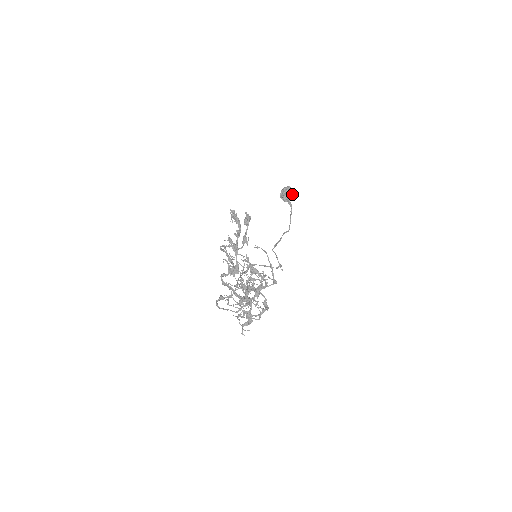
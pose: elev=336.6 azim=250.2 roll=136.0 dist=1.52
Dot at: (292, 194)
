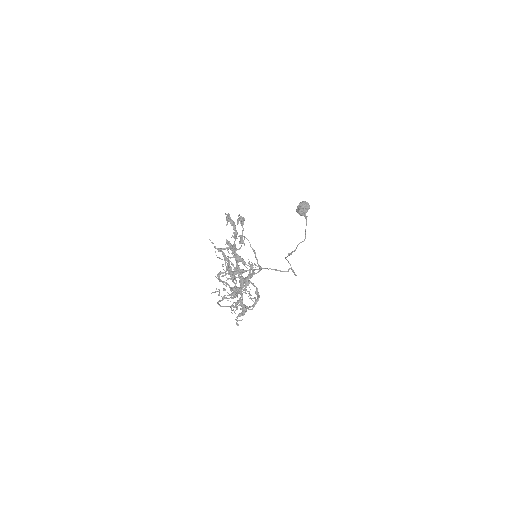
Dot at: (307, 207)
